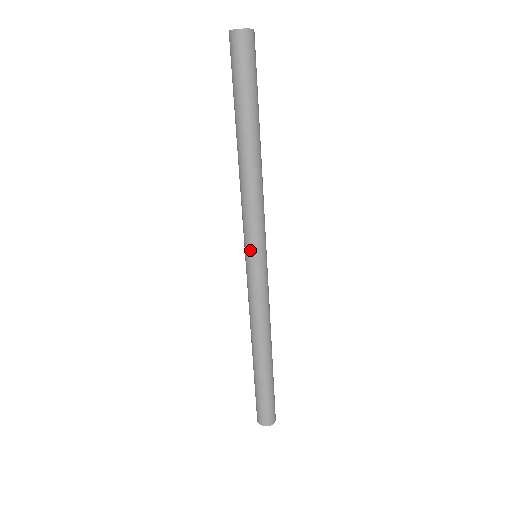
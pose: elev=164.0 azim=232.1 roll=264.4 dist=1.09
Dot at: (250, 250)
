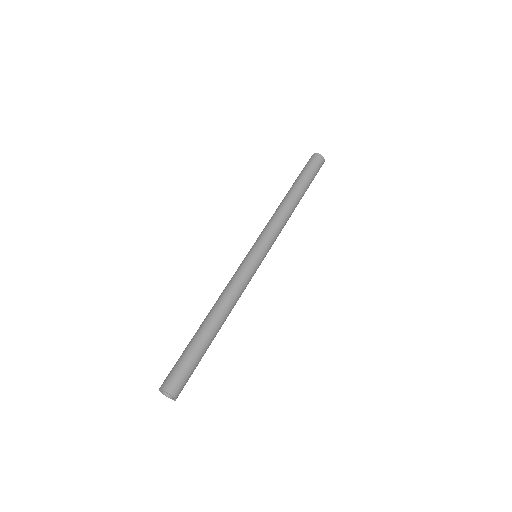
Dot at: occluded
